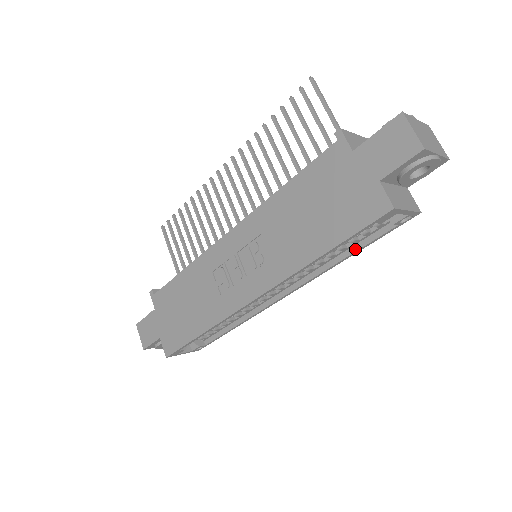
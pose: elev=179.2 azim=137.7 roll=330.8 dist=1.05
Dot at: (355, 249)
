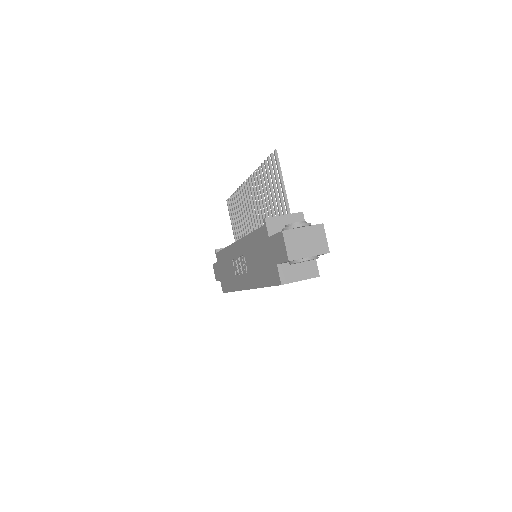
Dot at: occluded
